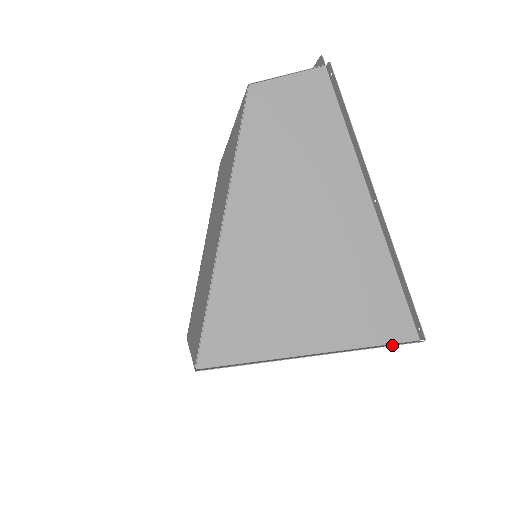
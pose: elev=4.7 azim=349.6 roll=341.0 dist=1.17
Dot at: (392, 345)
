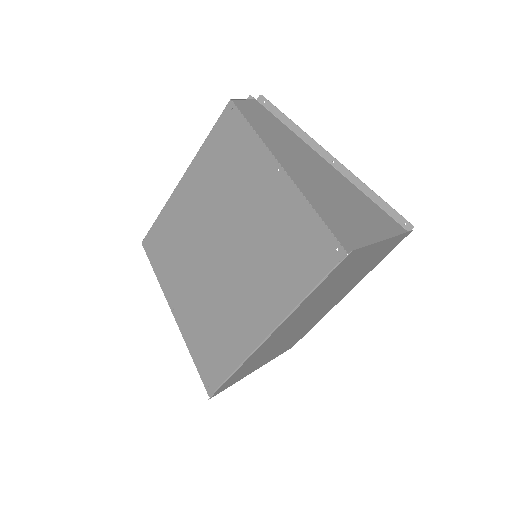
Dot at: (406, 232)
